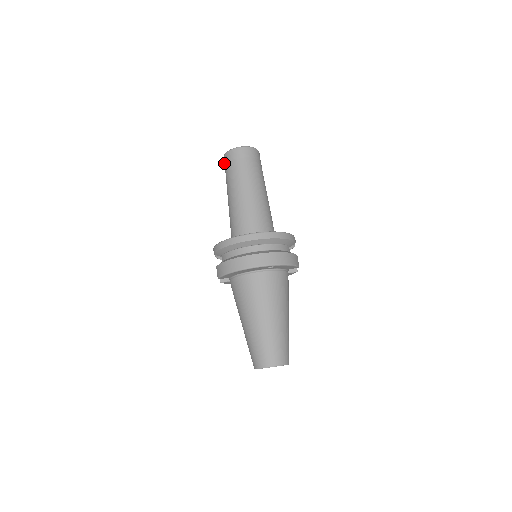
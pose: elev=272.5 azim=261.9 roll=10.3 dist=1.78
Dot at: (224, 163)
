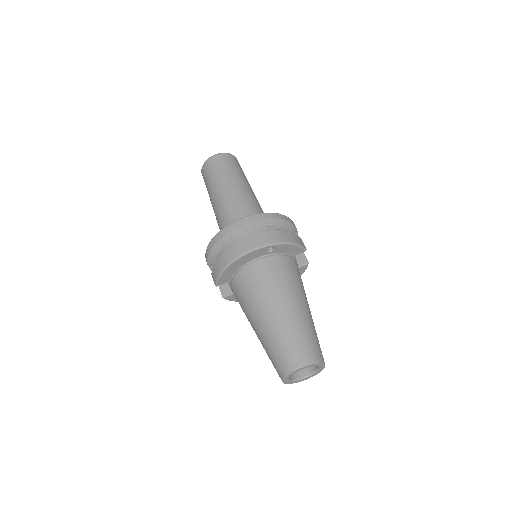
Dot at: (203, 178)
